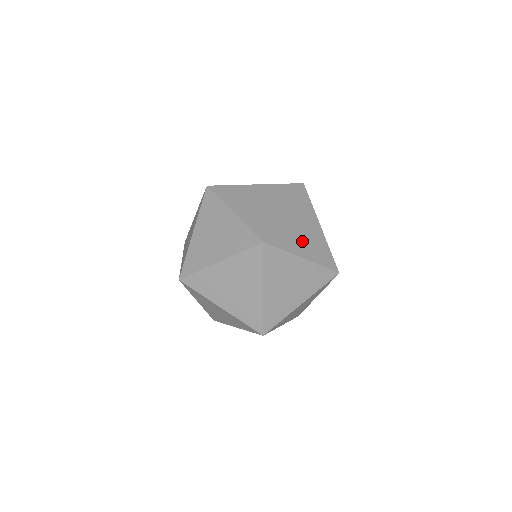
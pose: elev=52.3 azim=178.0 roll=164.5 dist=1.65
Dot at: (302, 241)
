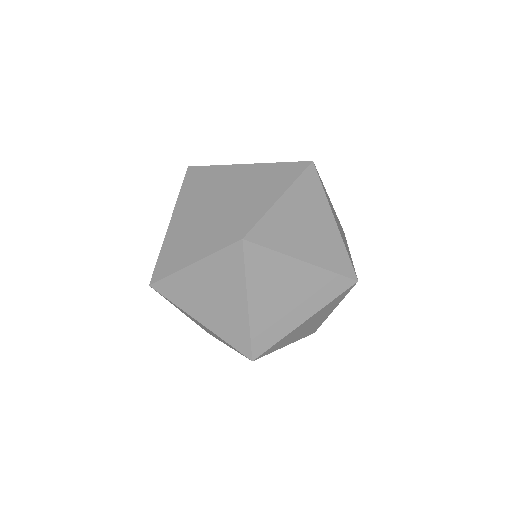
Dot at: (258, 192)
